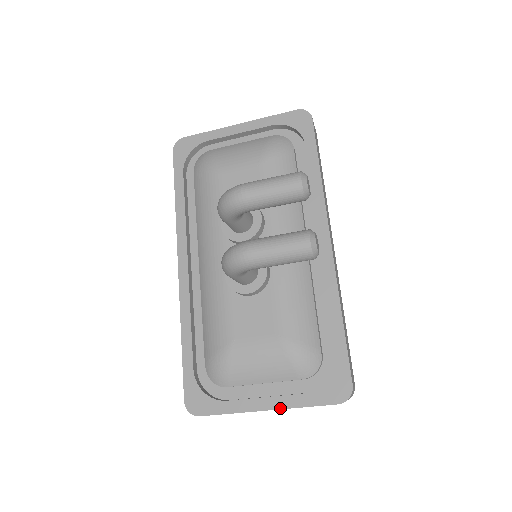
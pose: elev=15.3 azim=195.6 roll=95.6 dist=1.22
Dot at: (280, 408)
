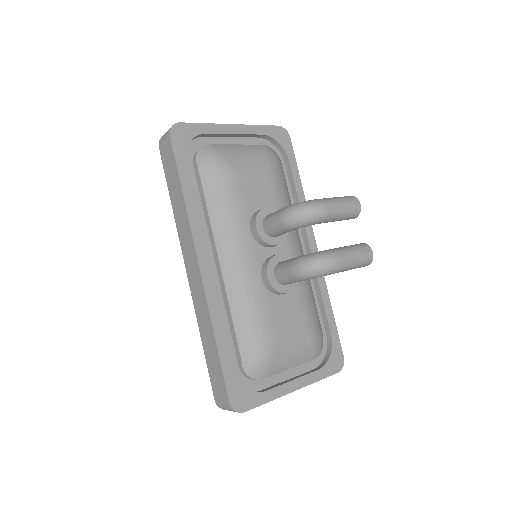
Dot at: (304, 386)
